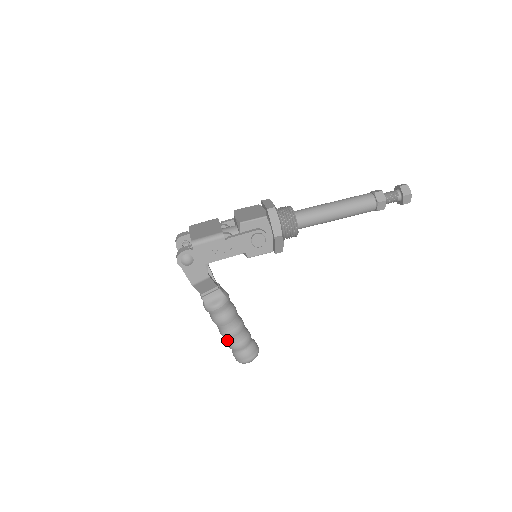
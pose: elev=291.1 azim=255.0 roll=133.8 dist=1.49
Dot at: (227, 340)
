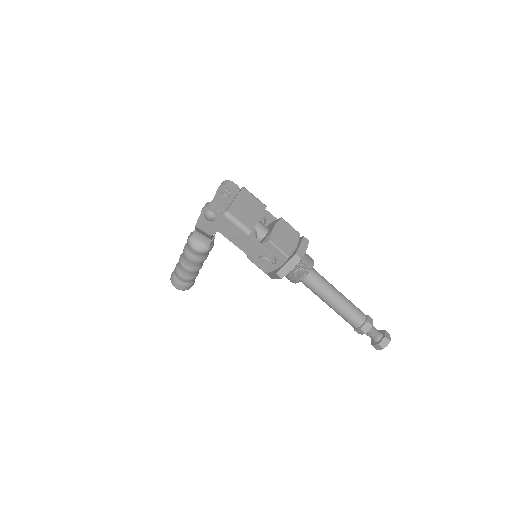
Dot at: (179, 265)
